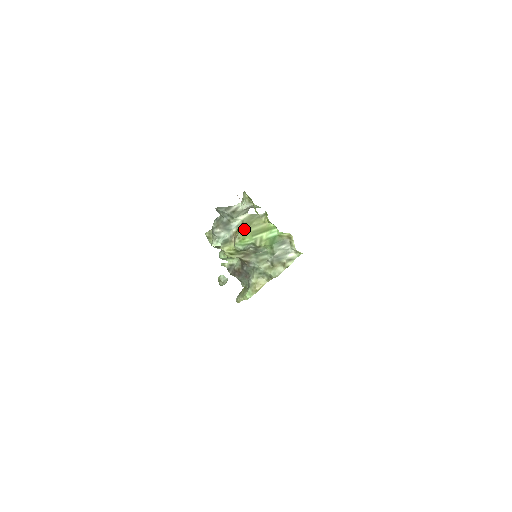
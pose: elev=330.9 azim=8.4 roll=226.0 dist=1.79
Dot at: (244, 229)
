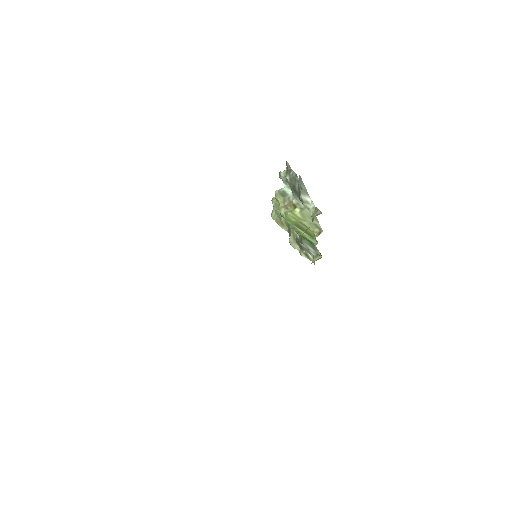
Dot at: (294, 216)
